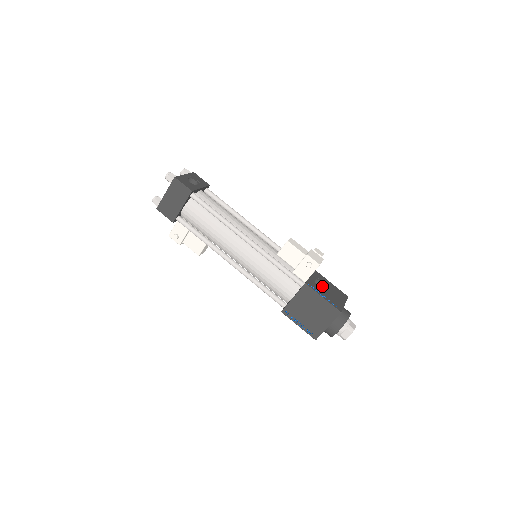
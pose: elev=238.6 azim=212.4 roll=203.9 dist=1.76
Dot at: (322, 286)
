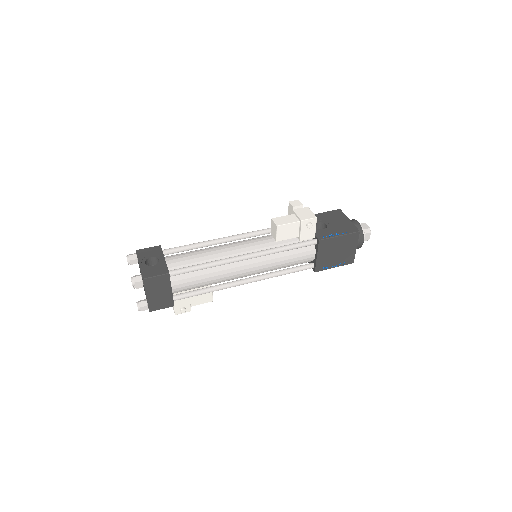
Dot at: (322, 224)
